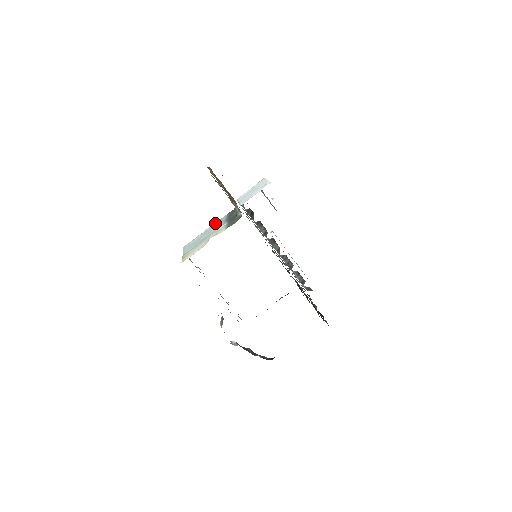
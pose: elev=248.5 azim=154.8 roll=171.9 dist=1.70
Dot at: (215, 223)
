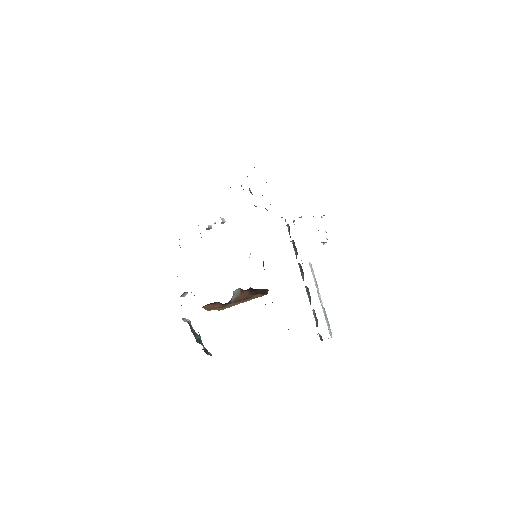
Dot at: occluded
